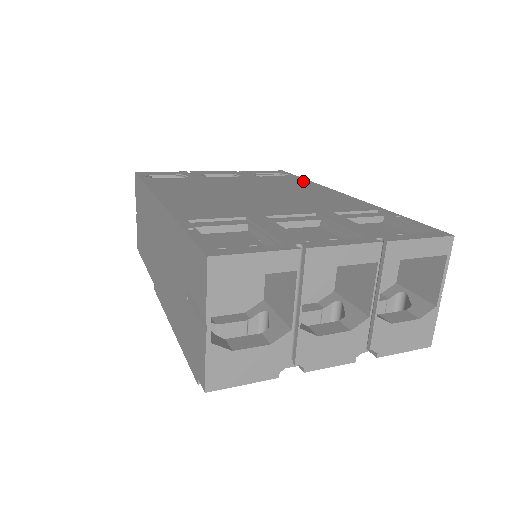
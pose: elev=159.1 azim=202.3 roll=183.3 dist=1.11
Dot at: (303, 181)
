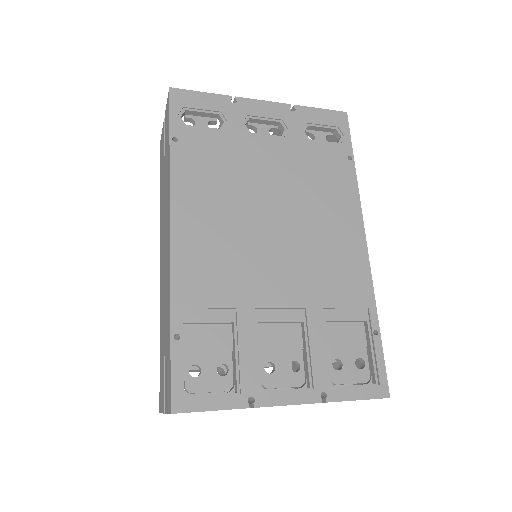
Dot at: (347, 175)
